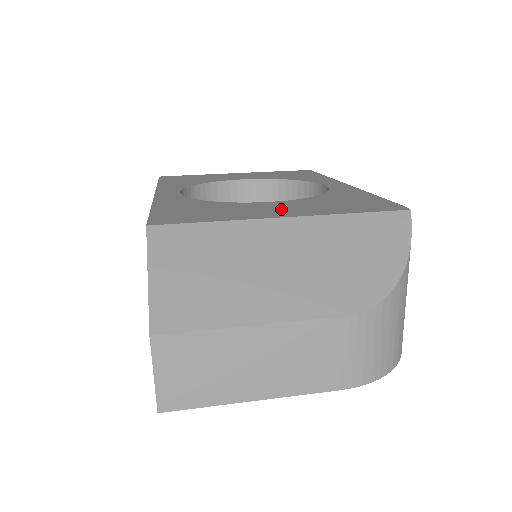
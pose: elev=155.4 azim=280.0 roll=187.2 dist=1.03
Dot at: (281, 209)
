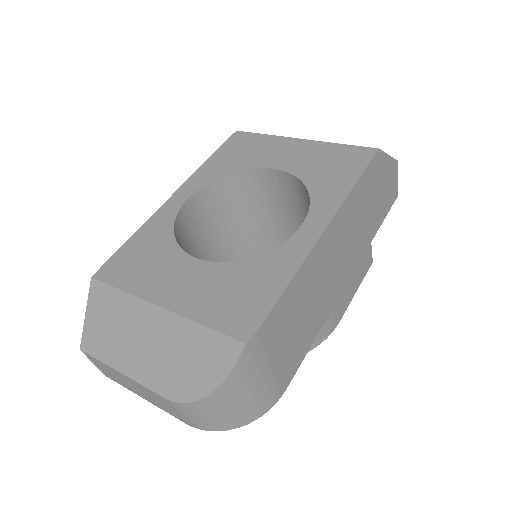
Dot at: (180, 285)
